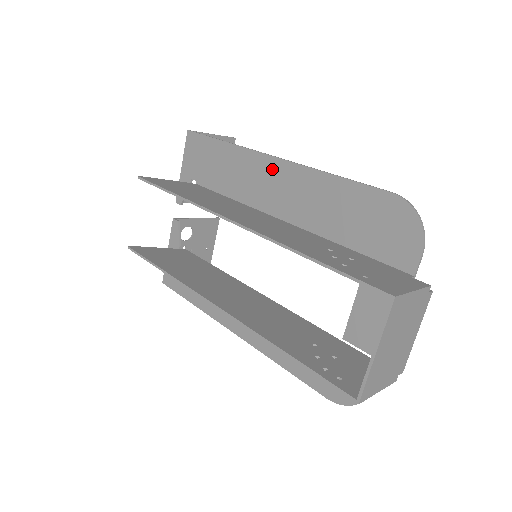
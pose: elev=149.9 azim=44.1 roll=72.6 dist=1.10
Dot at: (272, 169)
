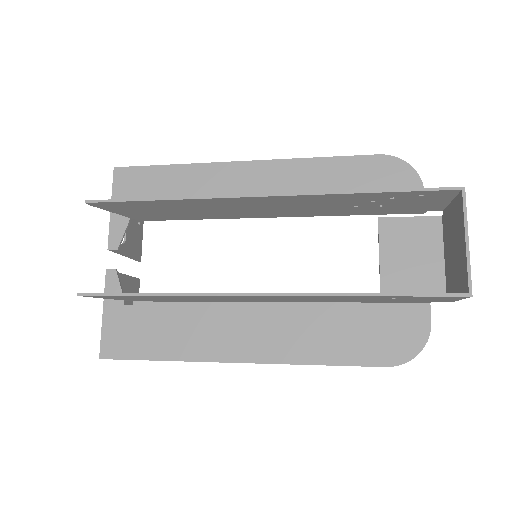
Dot at: (246, 172)
